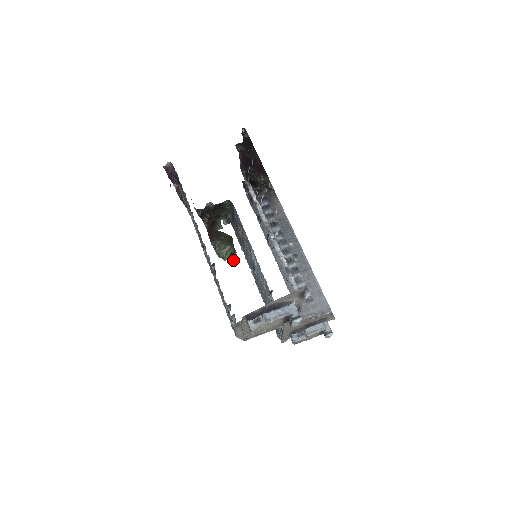
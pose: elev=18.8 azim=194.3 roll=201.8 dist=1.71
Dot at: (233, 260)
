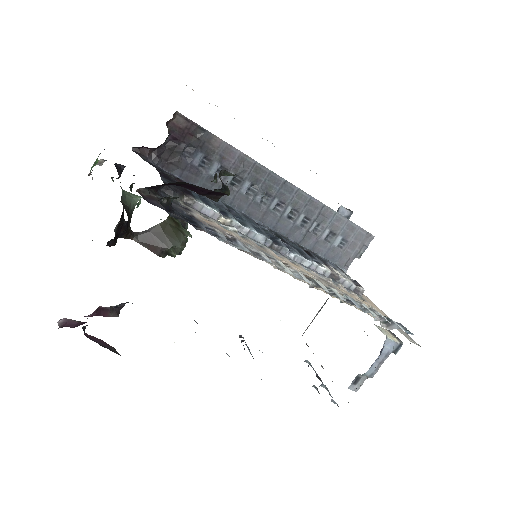
Dot at: occluded
